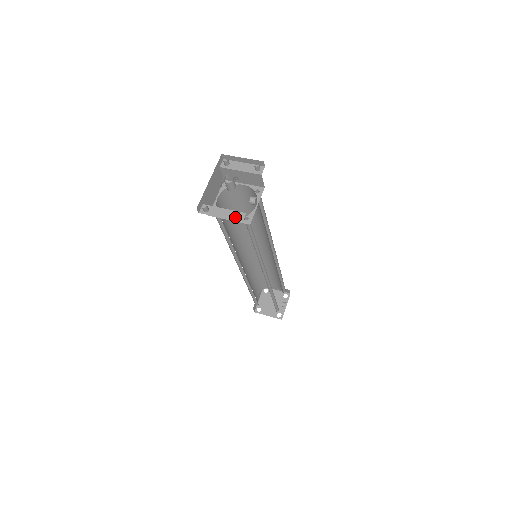
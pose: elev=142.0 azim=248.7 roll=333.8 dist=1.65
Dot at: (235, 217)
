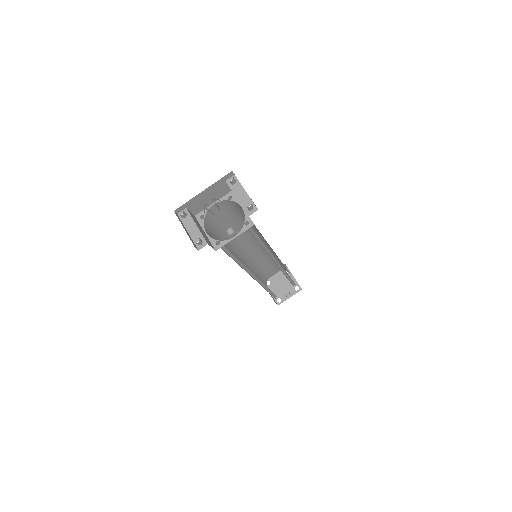
Dot at: (197, 241)
